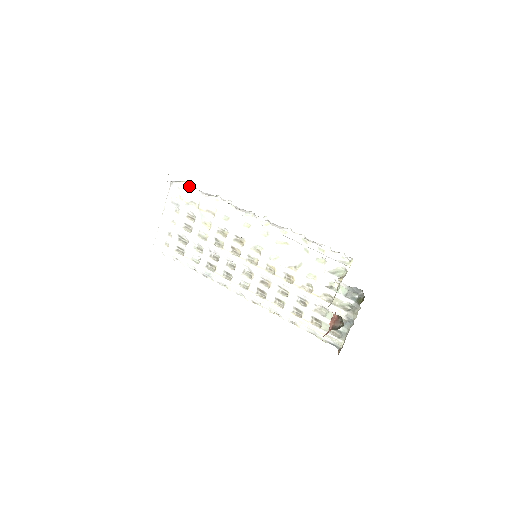
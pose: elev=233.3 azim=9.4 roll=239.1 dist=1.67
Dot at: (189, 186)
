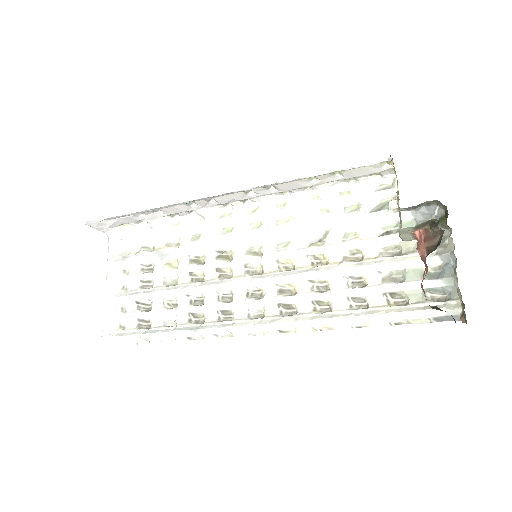
Dot at: (134, 229)
